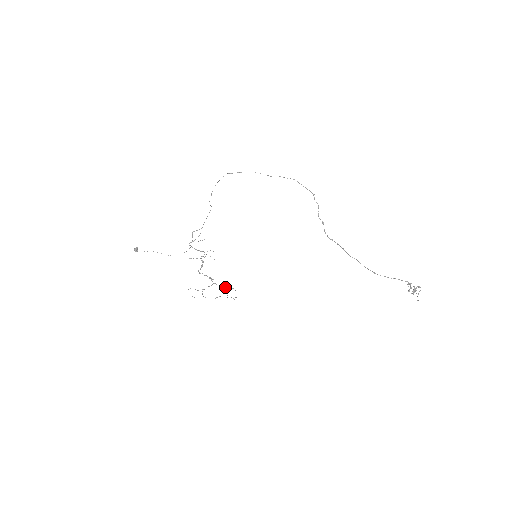
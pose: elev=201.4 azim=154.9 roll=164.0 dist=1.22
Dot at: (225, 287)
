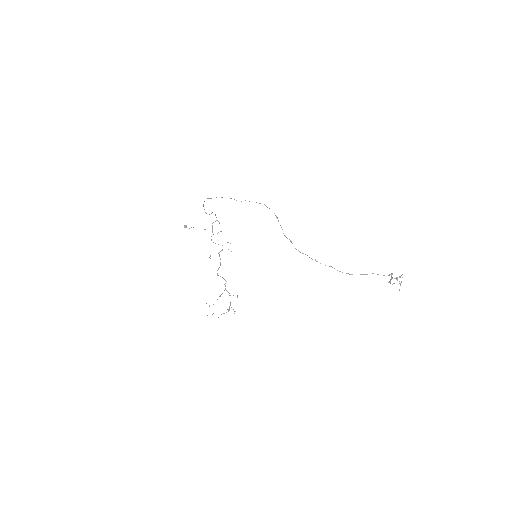
Dot at: occluded
